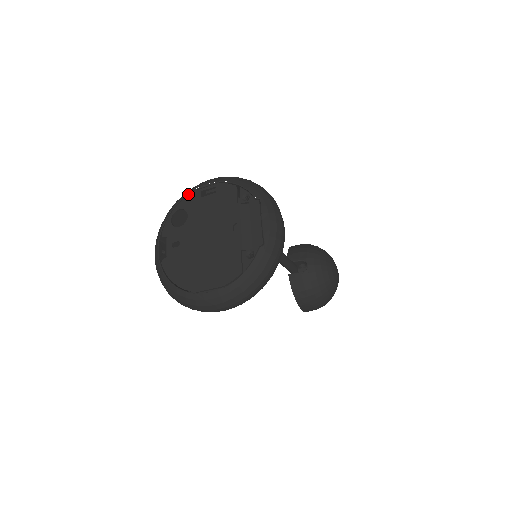
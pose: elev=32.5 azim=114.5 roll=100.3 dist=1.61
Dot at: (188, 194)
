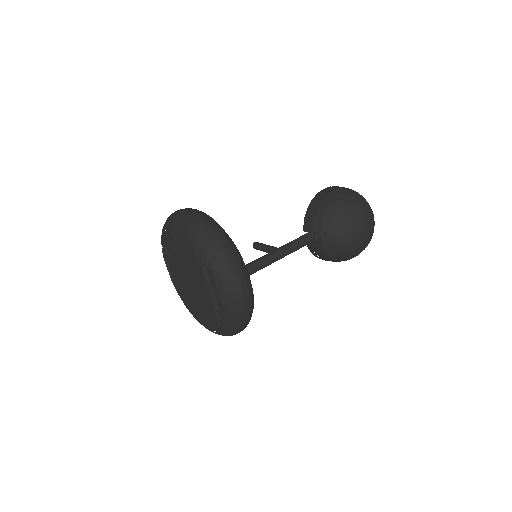
Dot at: (166, 229)
